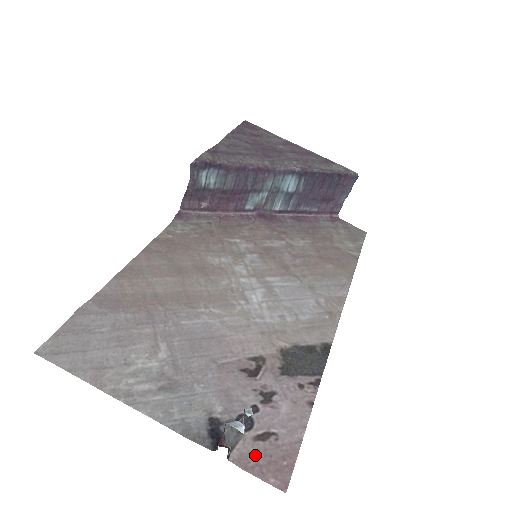
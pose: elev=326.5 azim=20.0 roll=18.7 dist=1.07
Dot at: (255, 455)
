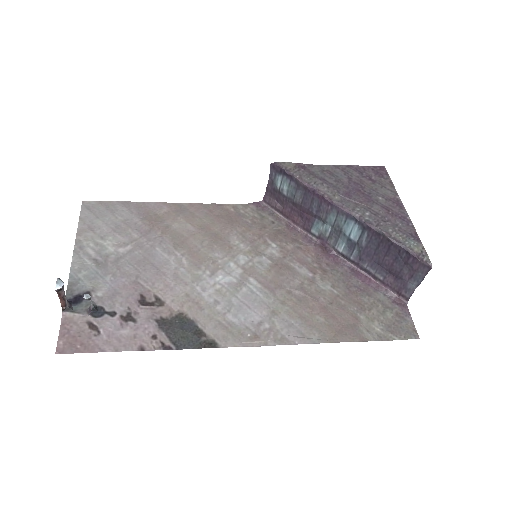
Dot at: (75, 326)
